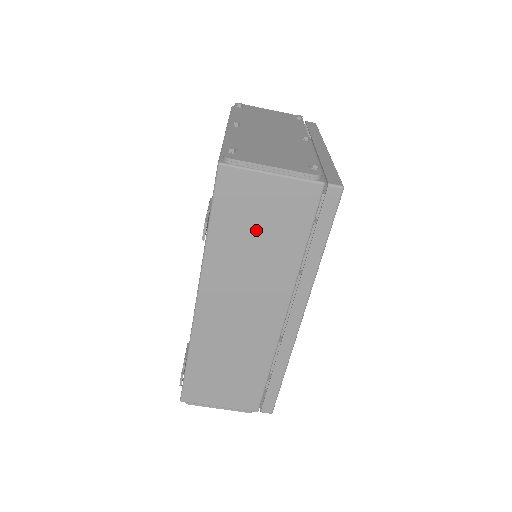
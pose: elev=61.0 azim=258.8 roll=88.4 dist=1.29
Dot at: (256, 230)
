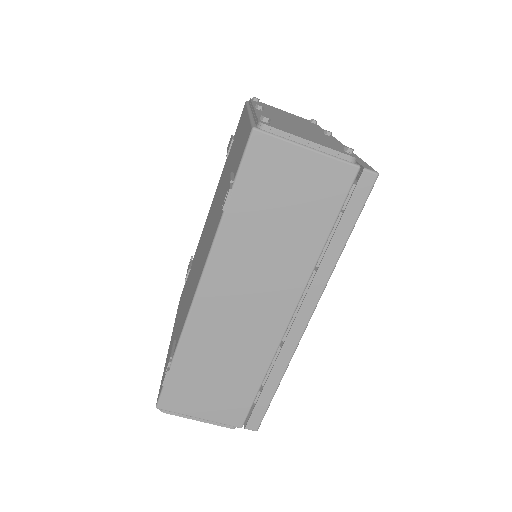
Dot at: (279, 210)
